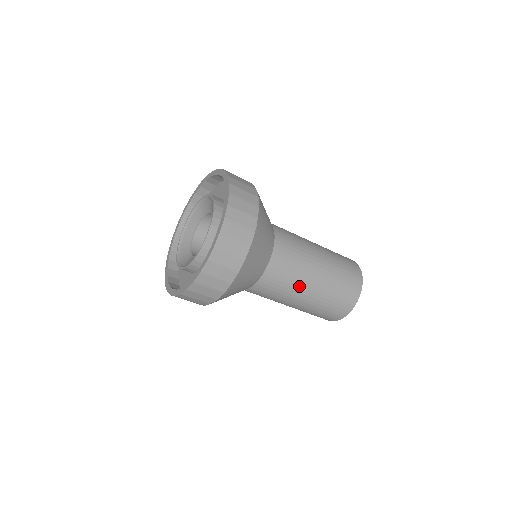
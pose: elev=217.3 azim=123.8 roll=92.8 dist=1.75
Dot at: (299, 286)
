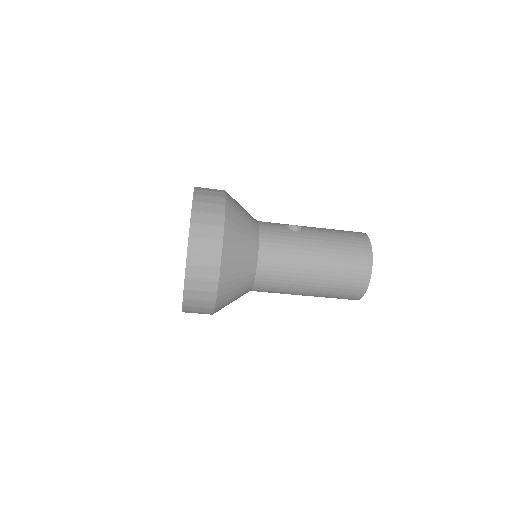
Dot at: occluded
